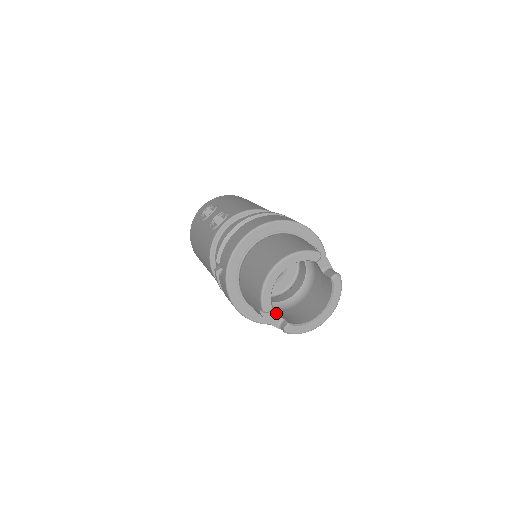
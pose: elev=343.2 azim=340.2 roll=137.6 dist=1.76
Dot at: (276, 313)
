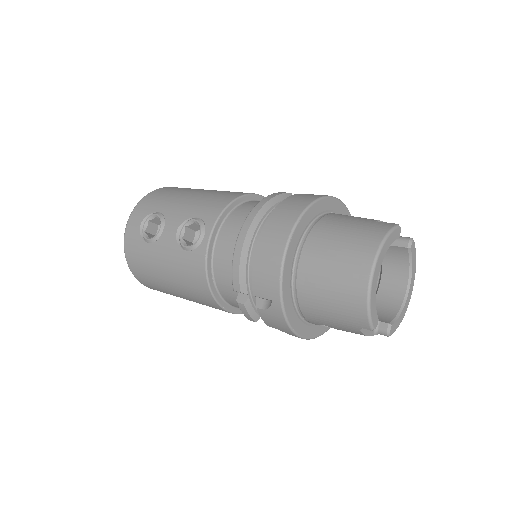
Dot at: occluded
